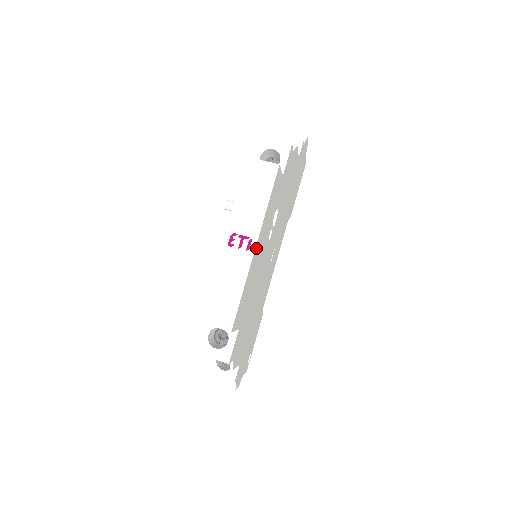
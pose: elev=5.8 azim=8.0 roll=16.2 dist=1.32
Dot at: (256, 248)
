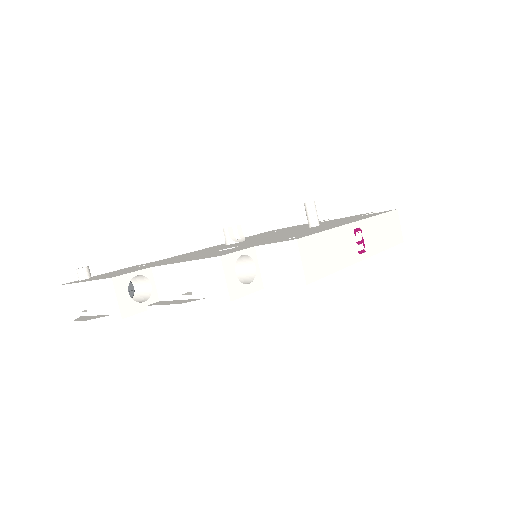
Dot at: occluded
